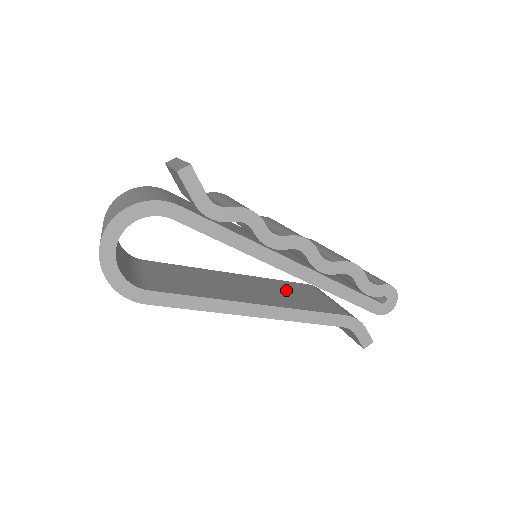
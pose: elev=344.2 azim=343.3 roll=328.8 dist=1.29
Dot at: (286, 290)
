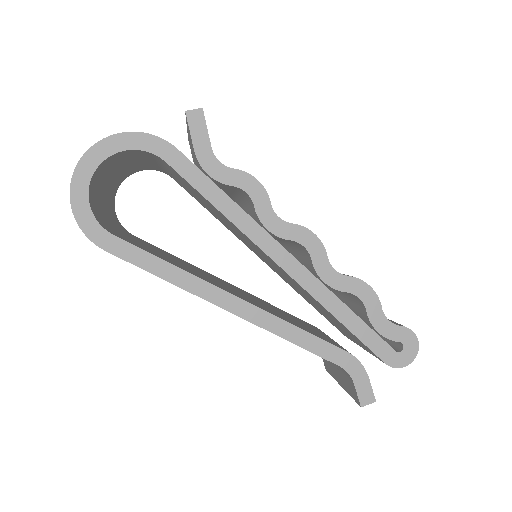
Dot at: (283, 313)
